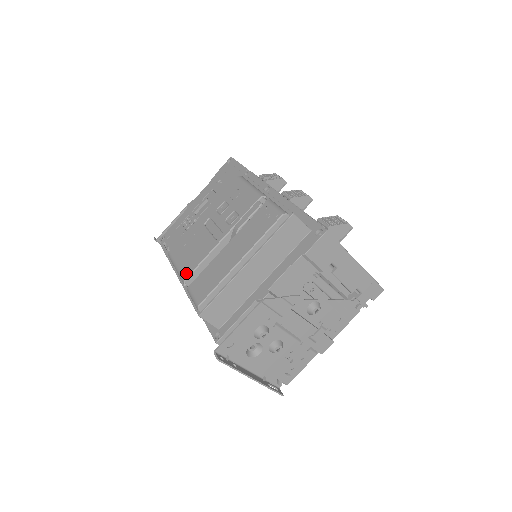
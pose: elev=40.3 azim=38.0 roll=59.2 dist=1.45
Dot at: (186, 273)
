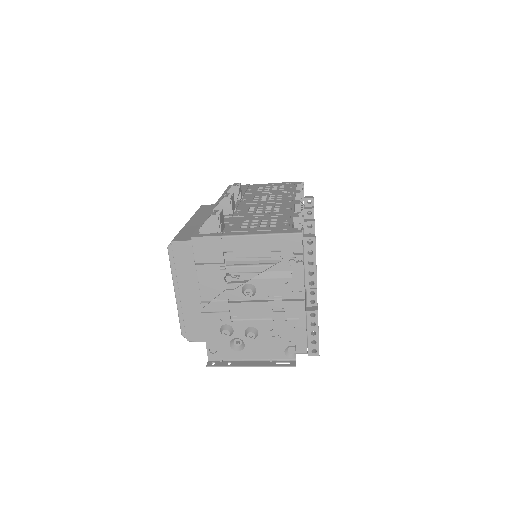
Dot at: occluded
